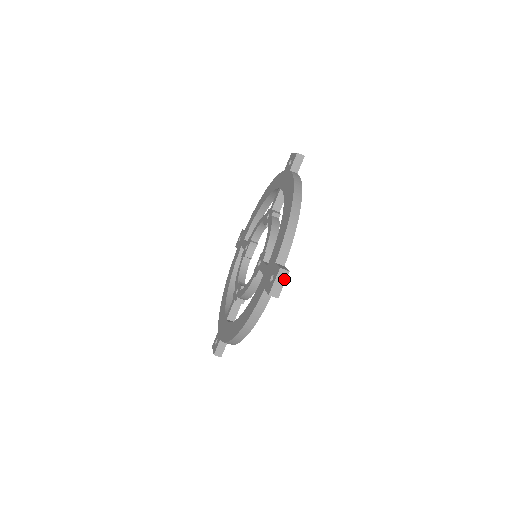
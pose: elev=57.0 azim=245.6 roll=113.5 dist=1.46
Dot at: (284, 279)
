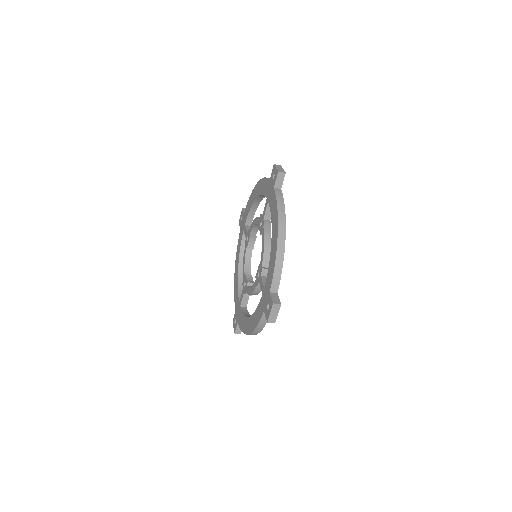
Dot at: (278, 310)
